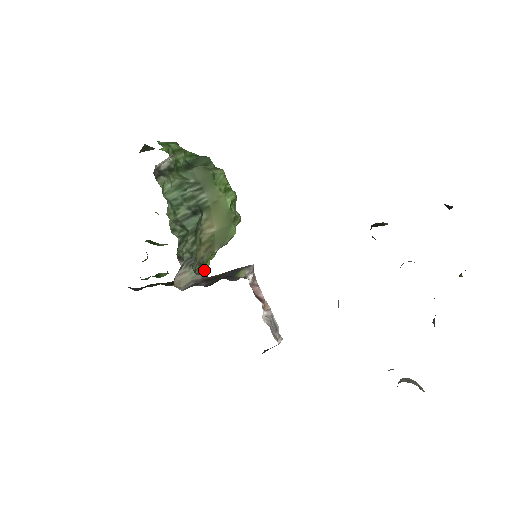
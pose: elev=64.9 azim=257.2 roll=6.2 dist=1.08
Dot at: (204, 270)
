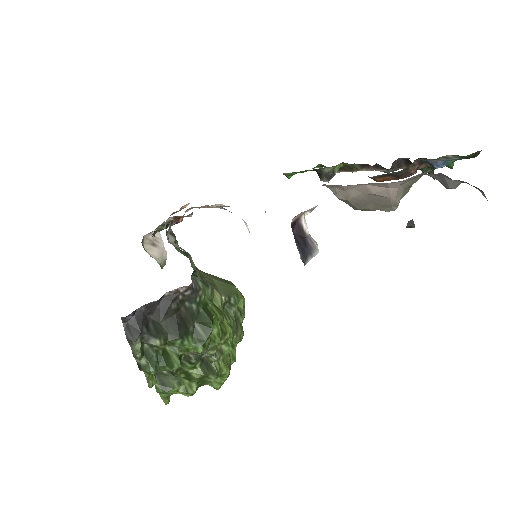
Dot at: (216, 310)
